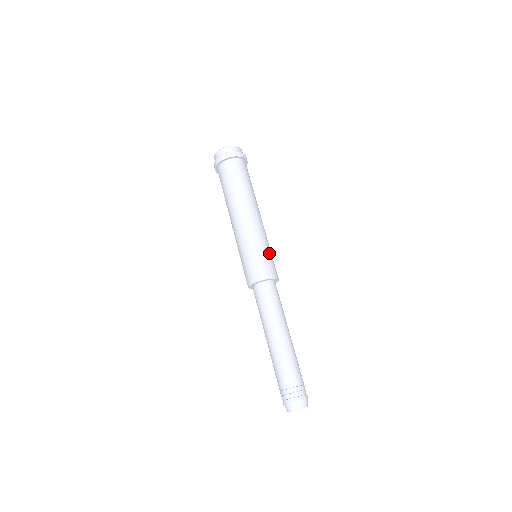
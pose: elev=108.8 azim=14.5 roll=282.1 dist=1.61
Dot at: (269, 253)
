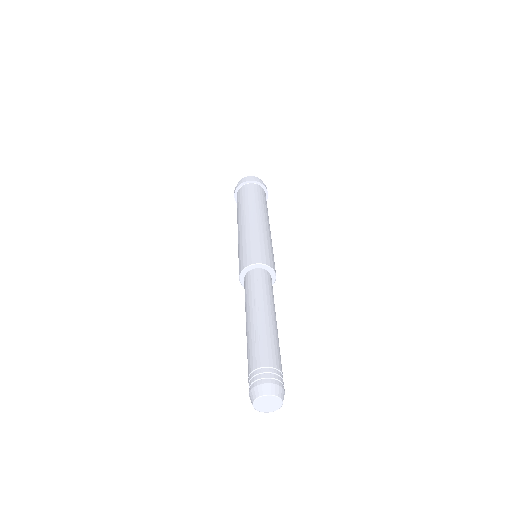
Dot at: (272, 251)
